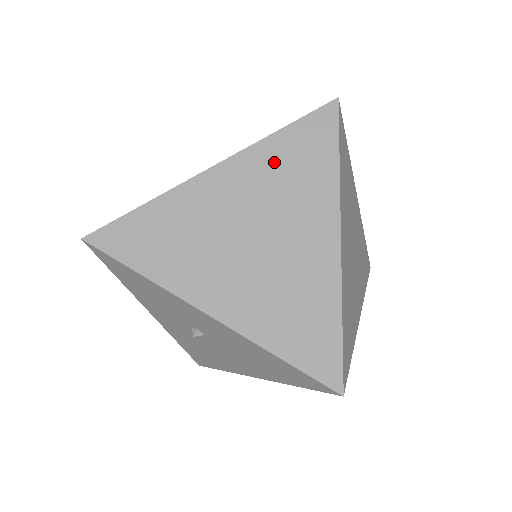
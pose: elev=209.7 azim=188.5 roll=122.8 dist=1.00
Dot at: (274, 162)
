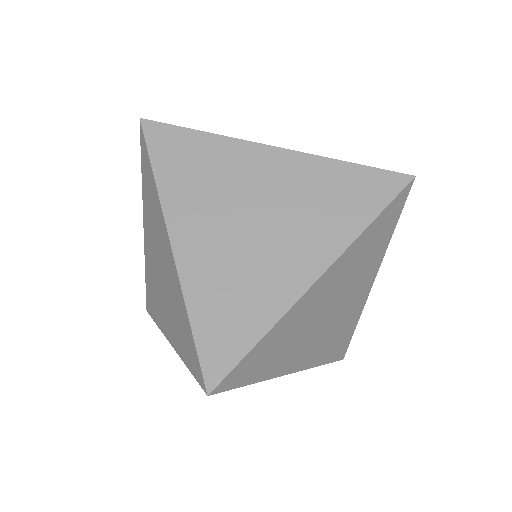
Dot at: (359, 251)
